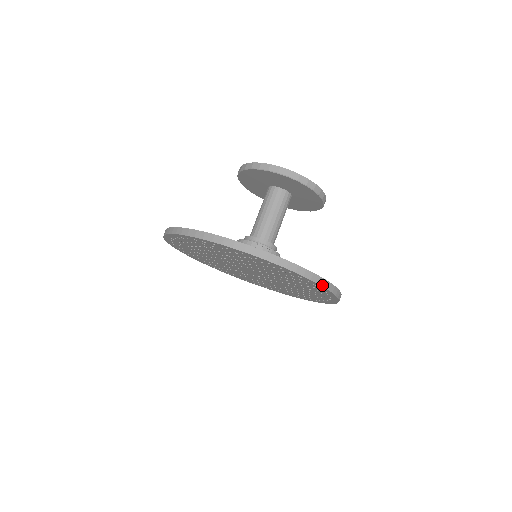
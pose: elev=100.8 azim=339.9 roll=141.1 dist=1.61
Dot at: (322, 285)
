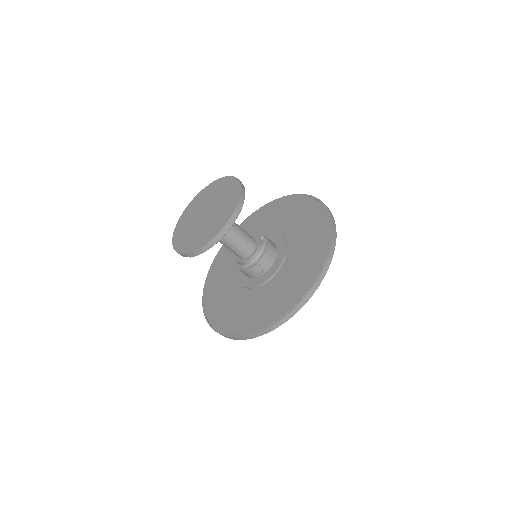
Dot at: (312, 295)
